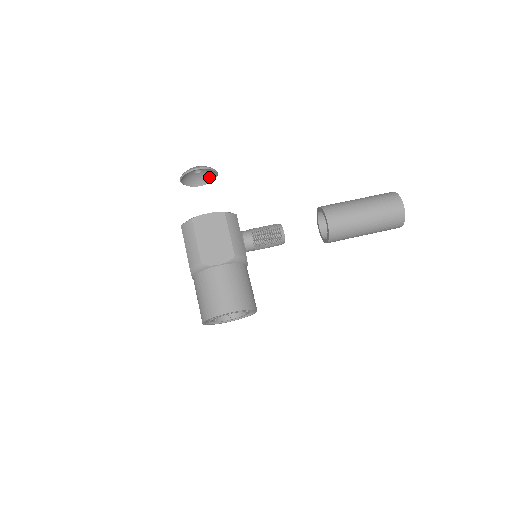
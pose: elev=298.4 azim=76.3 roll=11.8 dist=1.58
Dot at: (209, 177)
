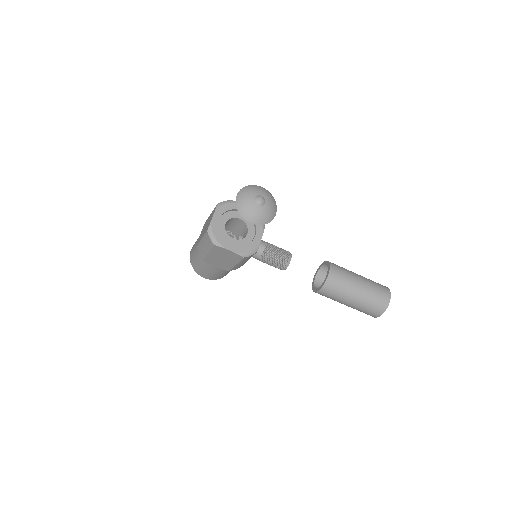
Dot at: (271, 199)
